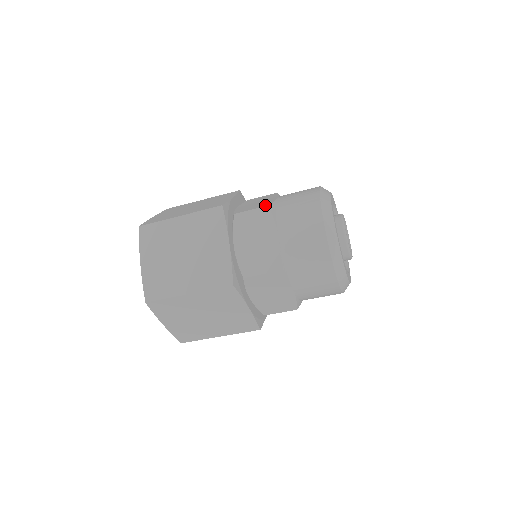
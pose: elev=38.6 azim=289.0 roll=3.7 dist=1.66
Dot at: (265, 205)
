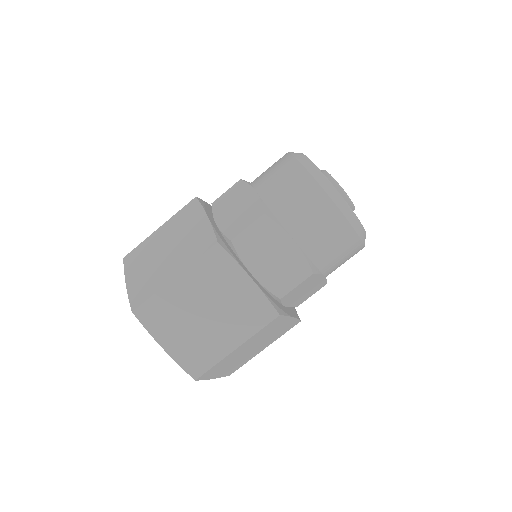
Dot at: occluded
